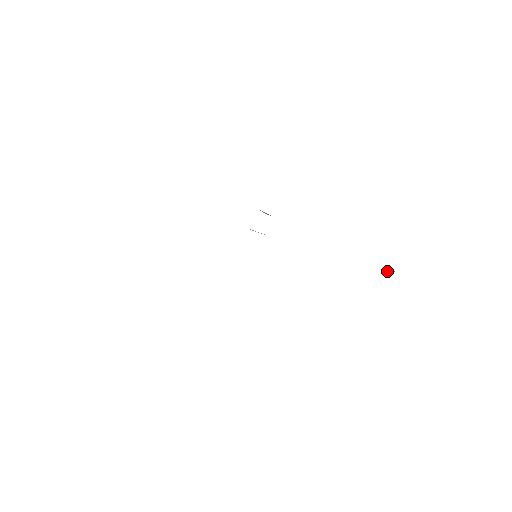
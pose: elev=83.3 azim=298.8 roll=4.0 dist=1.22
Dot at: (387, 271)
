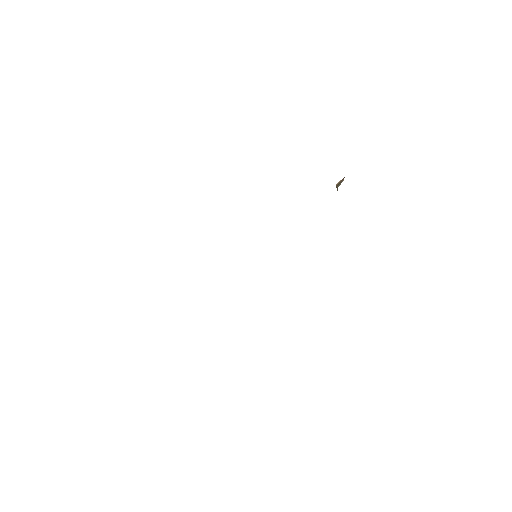
Dot at: (340, 182)
